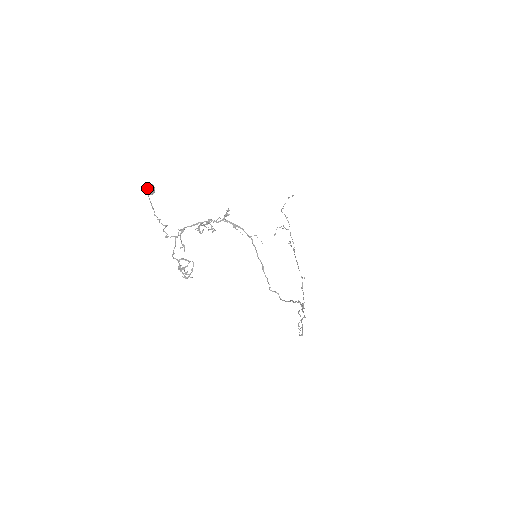
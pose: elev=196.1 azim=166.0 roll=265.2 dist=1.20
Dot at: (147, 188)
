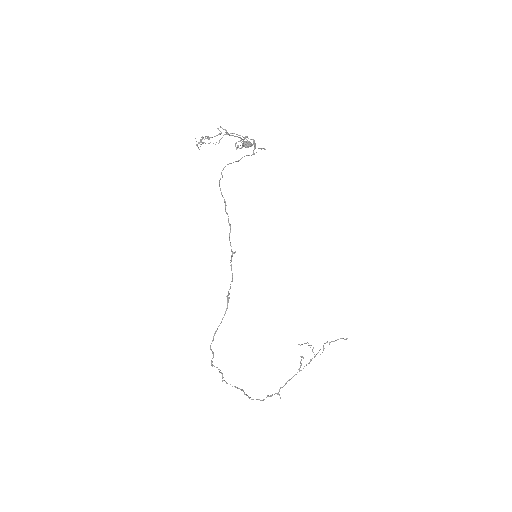
Dot at: (247, 141)
